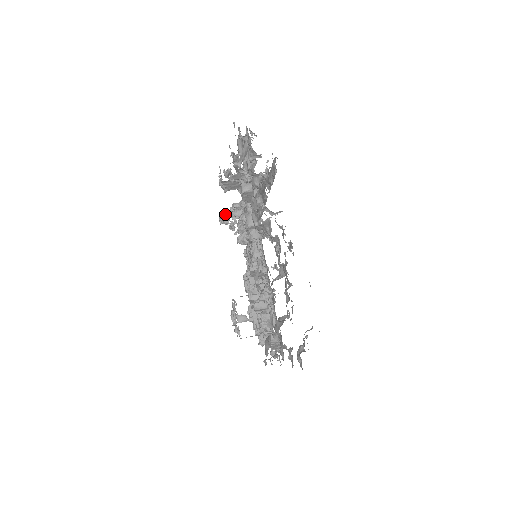
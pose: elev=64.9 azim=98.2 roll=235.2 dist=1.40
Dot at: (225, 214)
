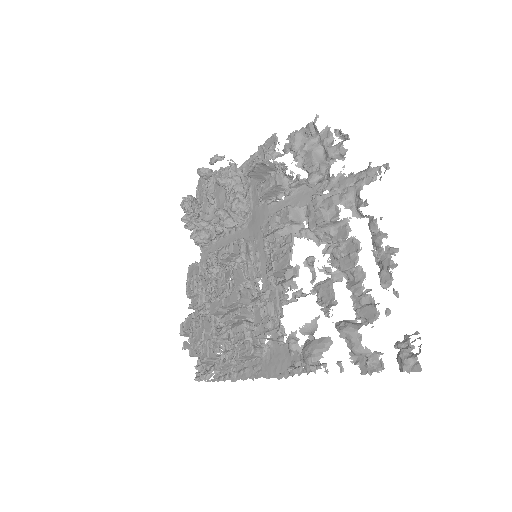
Dot at: (193, 200)
